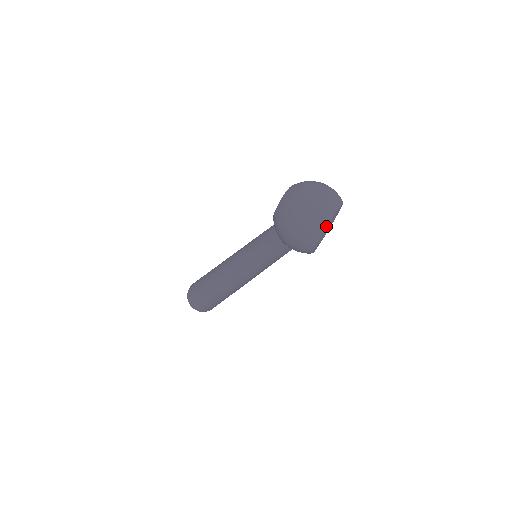
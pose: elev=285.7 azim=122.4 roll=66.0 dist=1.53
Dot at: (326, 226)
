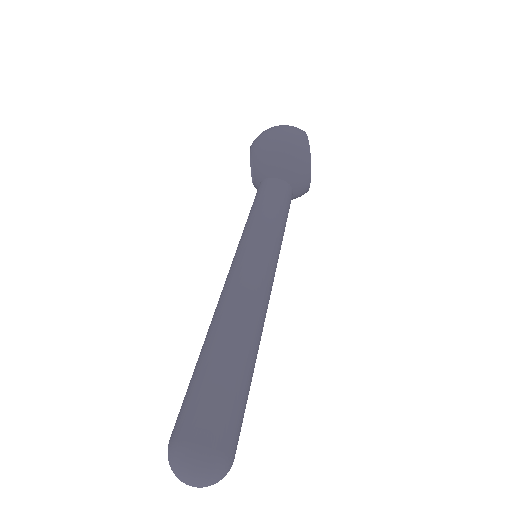
Dot at: occluded
